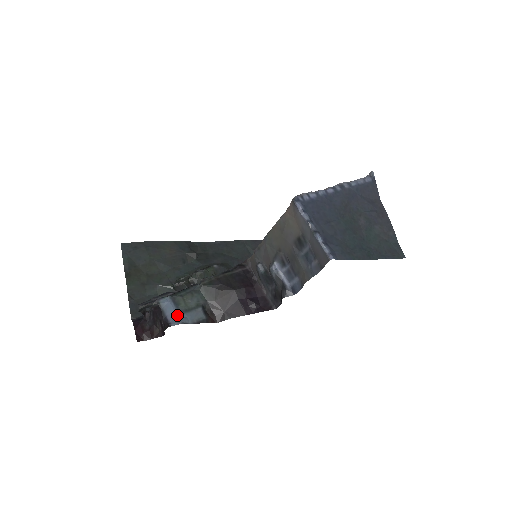
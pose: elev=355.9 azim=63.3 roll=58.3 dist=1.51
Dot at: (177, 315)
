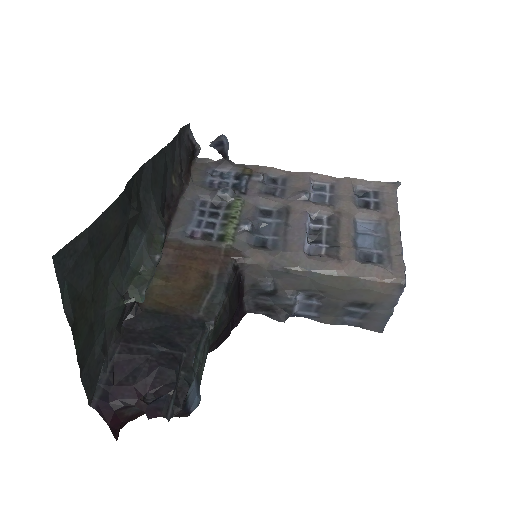
Dot at: (197, 395)
